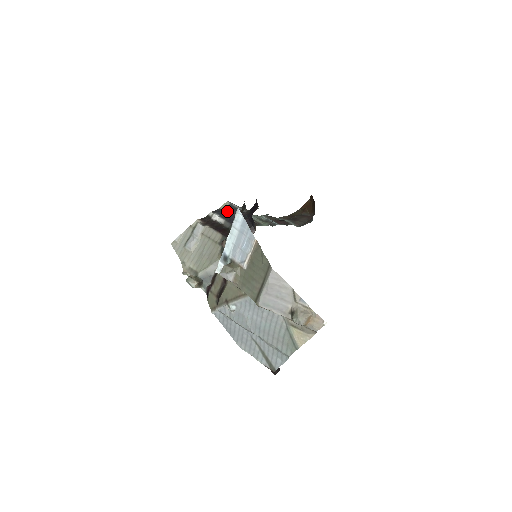
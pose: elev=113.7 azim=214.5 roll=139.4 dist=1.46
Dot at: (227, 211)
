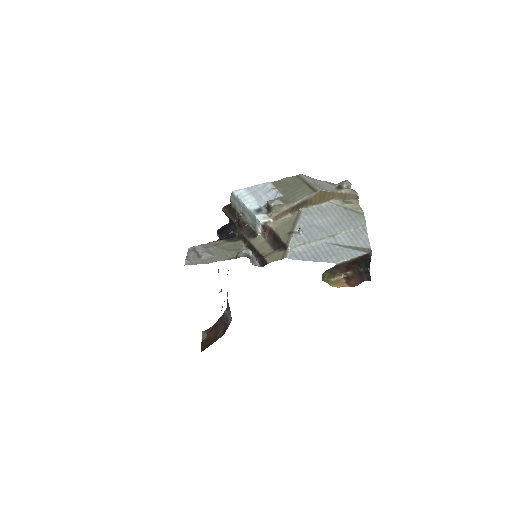
Dot at: occluded
